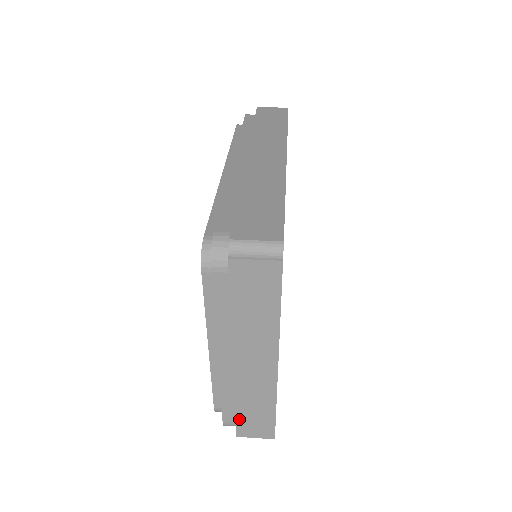
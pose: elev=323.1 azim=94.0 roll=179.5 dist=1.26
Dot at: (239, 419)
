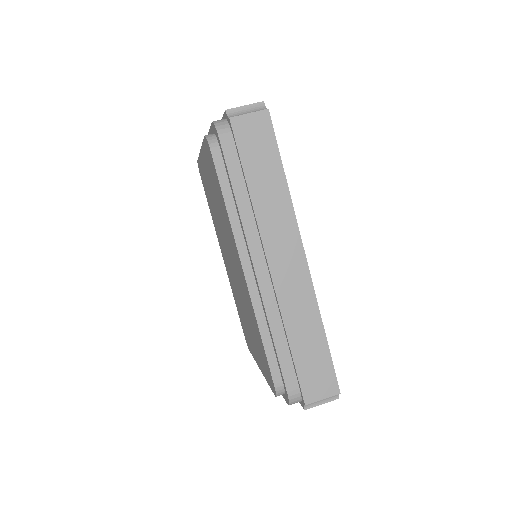
Dot at: occluded
